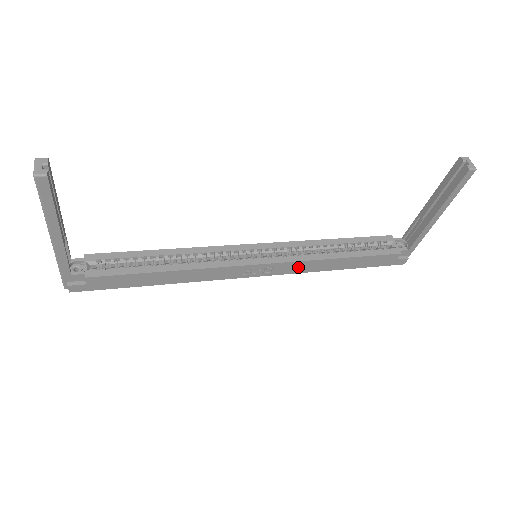
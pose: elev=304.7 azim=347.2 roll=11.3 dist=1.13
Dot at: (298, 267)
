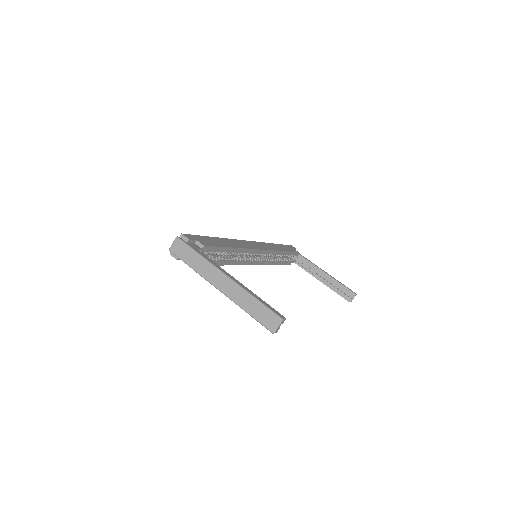
Dot at: occluded
